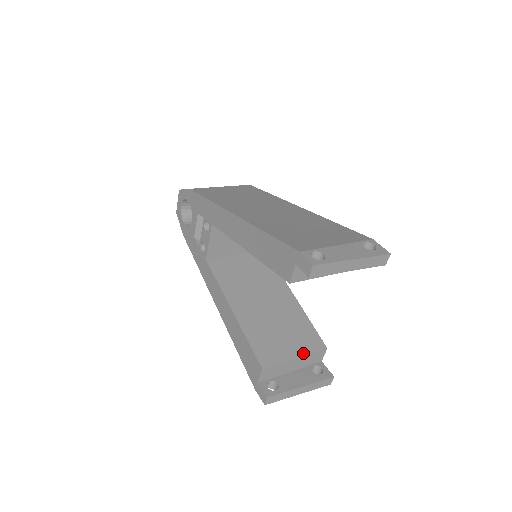
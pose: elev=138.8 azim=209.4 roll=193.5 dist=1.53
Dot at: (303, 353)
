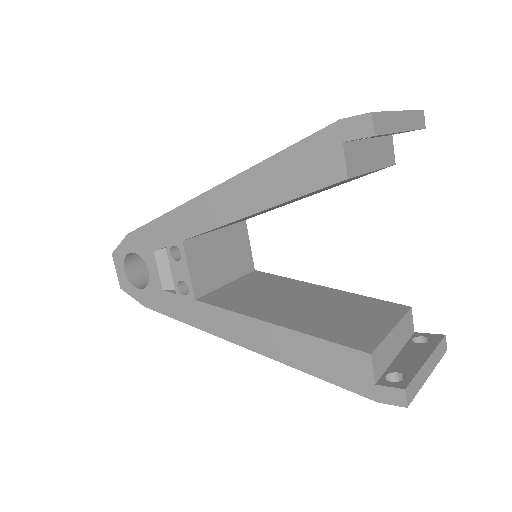
Dot at: (394, 321)
